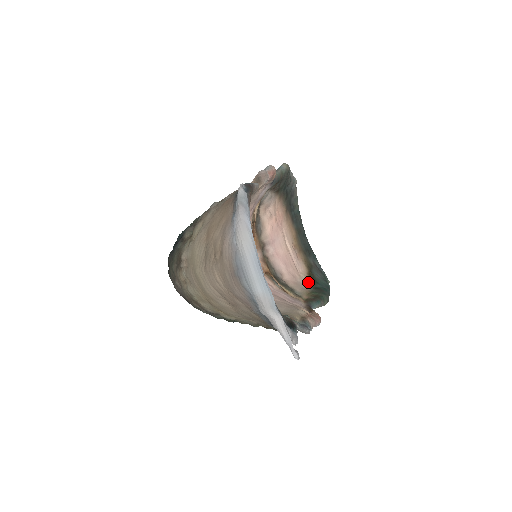
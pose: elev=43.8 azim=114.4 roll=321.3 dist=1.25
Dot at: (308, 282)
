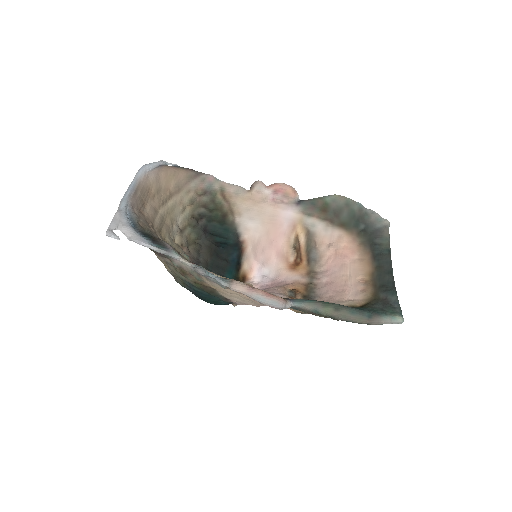
Dot at: (349, 305)
